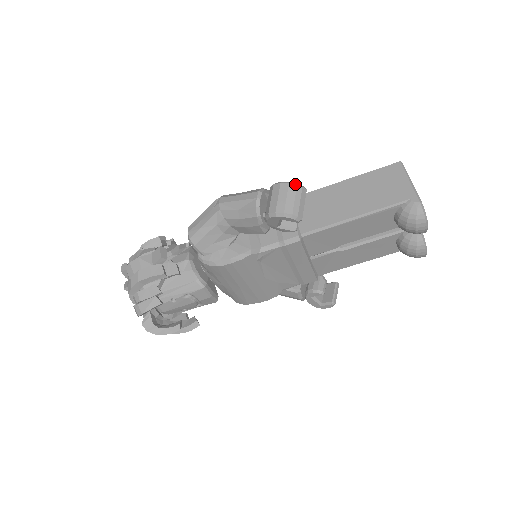
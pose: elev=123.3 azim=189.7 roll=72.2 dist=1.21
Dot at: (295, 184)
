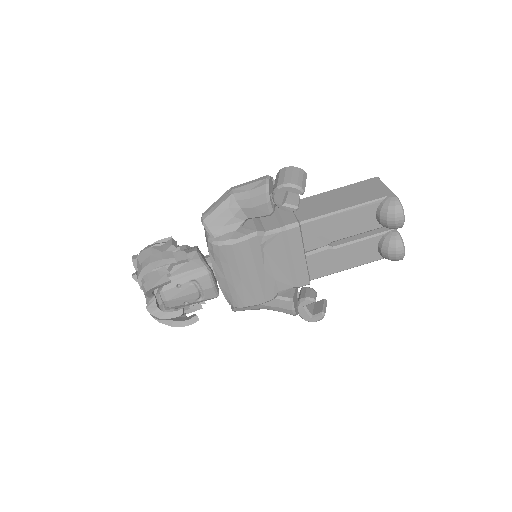
Dot at: occluded
